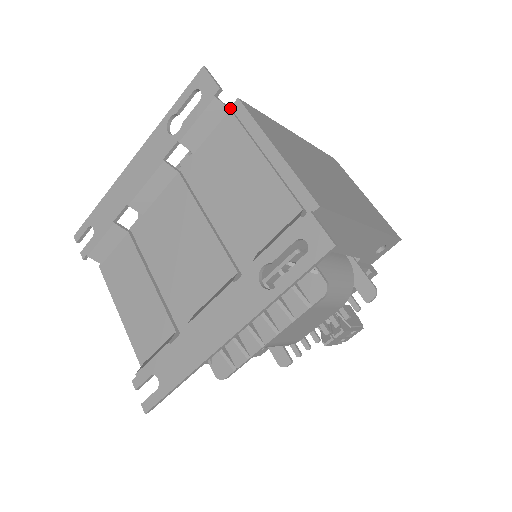
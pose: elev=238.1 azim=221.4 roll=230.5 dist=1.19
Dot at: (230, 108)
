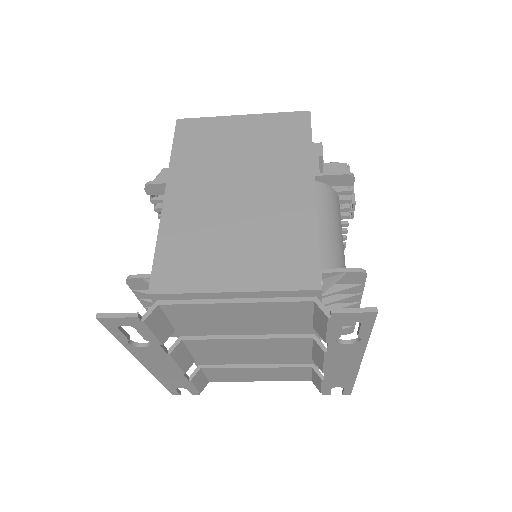
Dot at: (154, 303)
